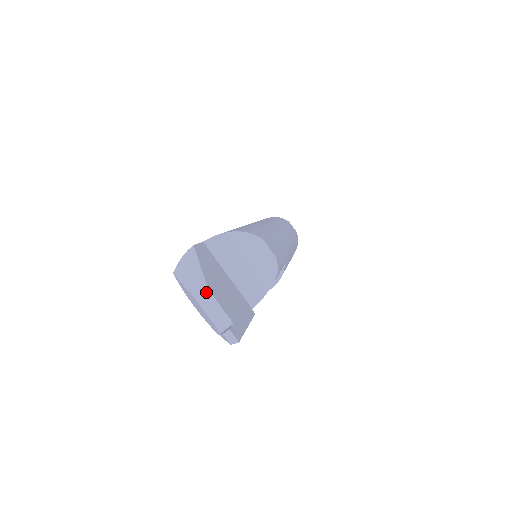
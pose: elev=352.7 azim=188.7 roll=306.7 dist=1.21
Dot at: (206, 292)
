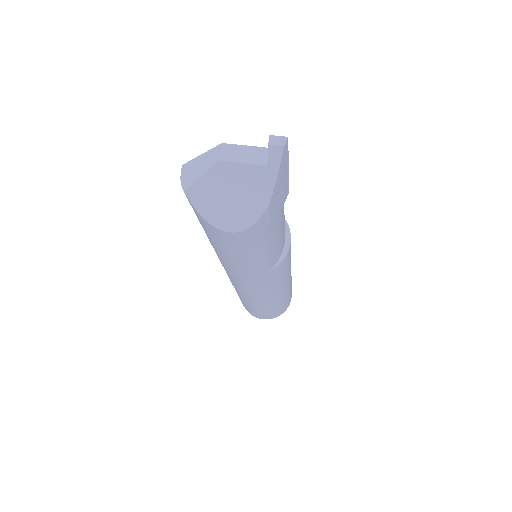
Dot at: (223, 147)
